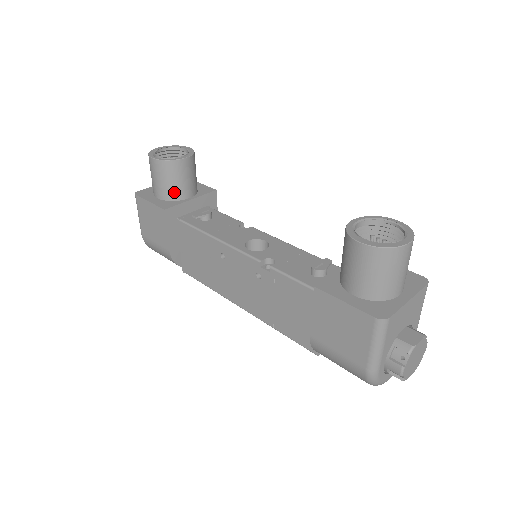
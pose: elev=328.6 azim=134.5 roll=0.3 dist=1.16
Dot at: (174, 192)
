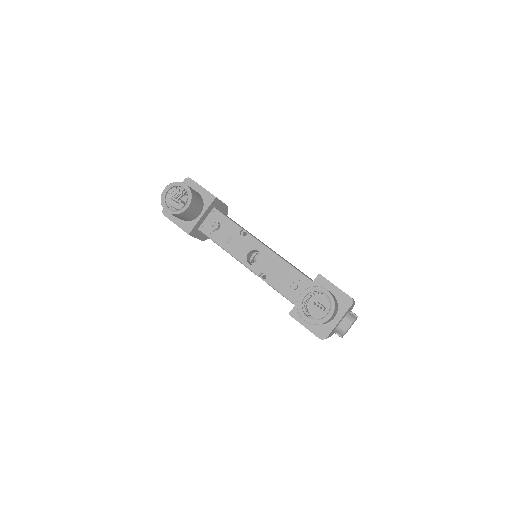
Dot at: (189, 219)
